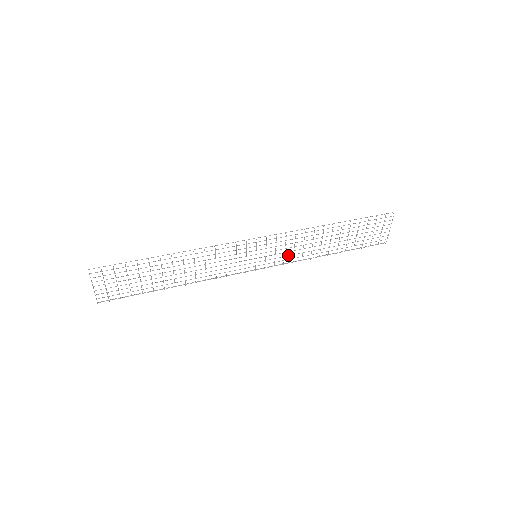
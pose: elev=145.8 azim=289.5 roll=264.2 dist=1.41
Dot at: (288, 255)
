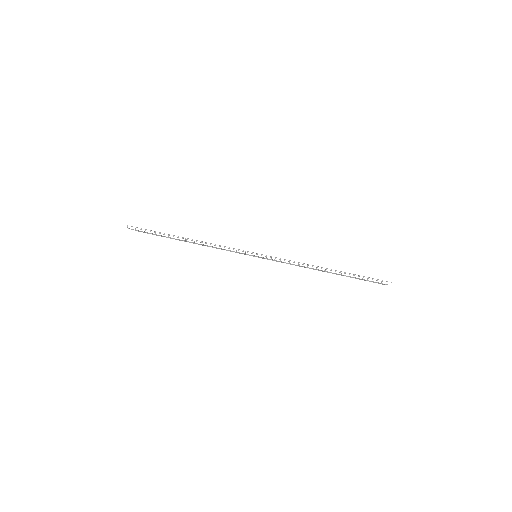
Dot at: occluded
